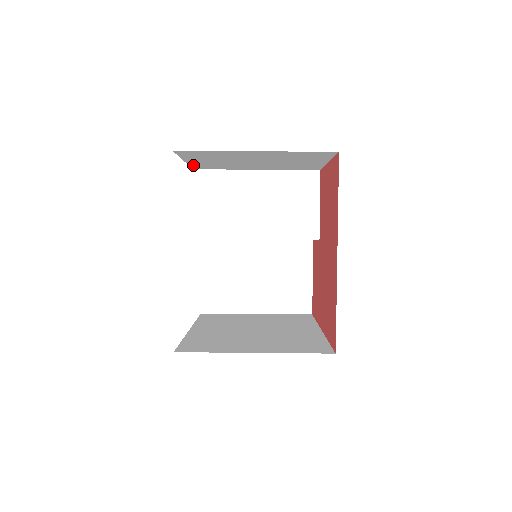
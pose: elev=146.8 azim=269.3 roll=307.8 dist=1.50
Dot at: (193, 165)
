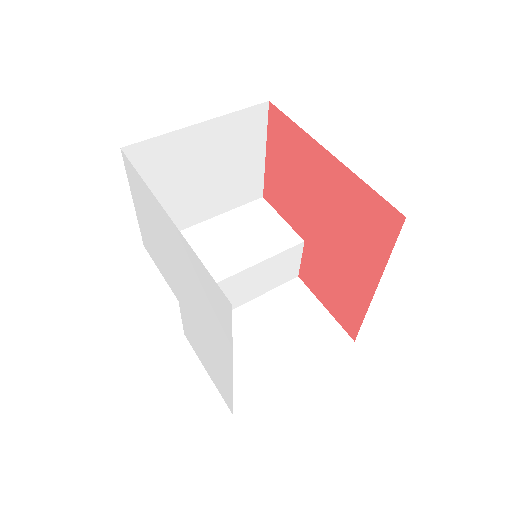
Dot at: occluded
